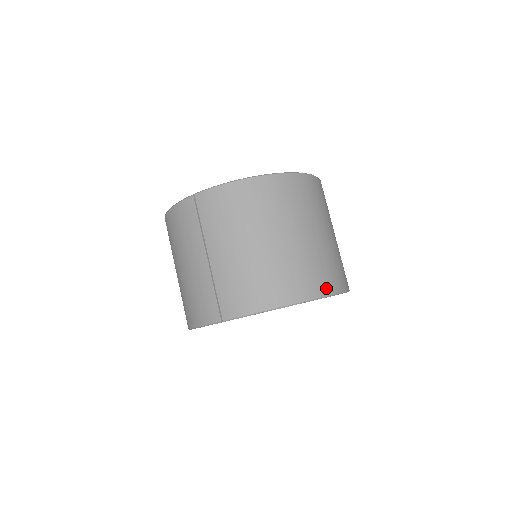
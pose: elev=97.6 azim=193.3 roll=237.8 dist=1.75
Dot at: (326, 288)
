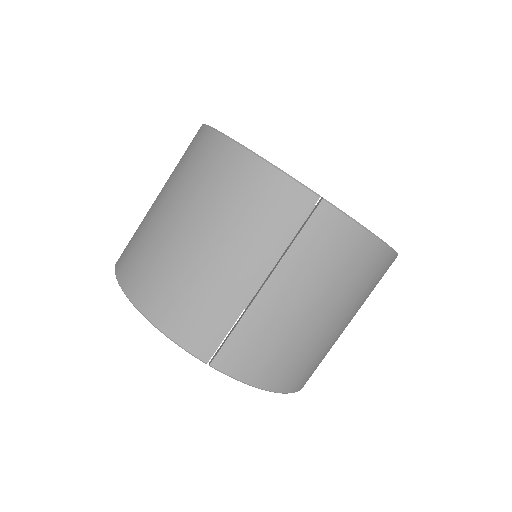
Dot at: occluded
